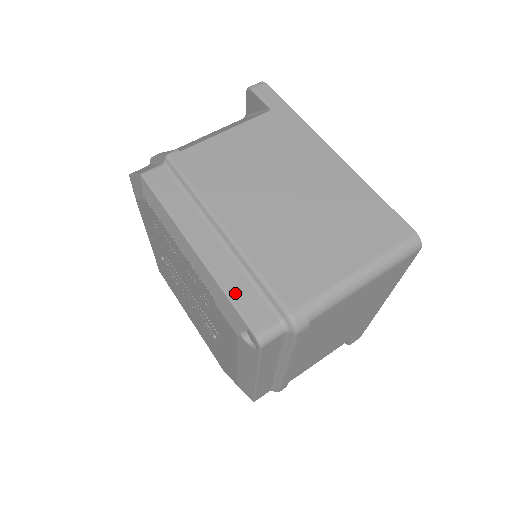
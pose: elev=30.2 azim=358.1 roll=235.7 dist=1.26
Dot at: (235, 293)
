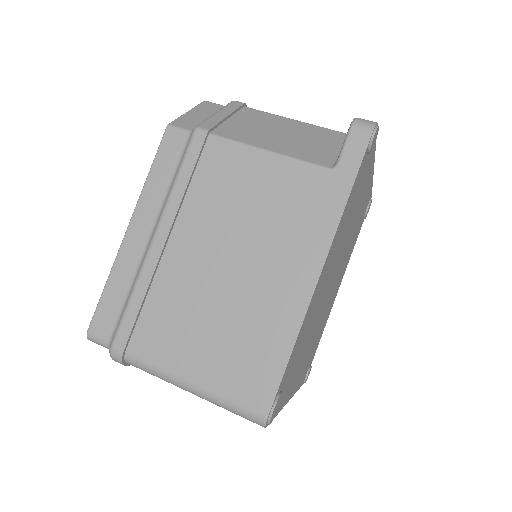
Dot at: (110, 291)
